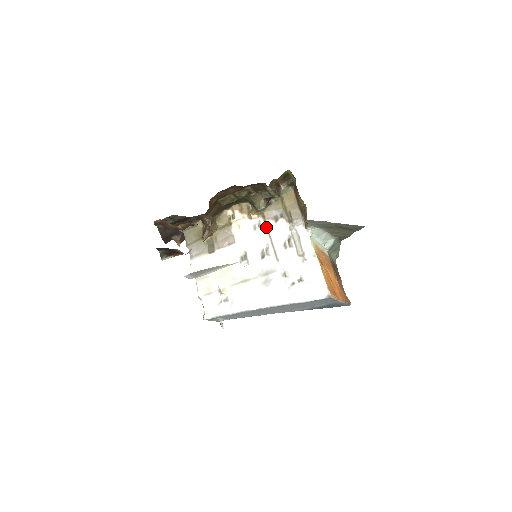
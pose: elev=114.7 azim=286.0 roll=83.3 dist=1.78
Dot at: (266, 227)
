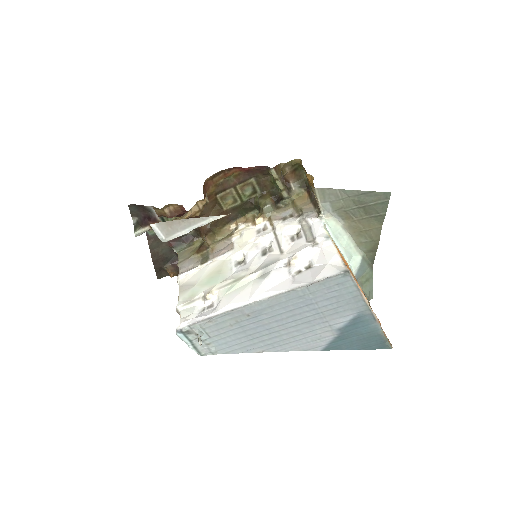
Dot at: (272, 227)
